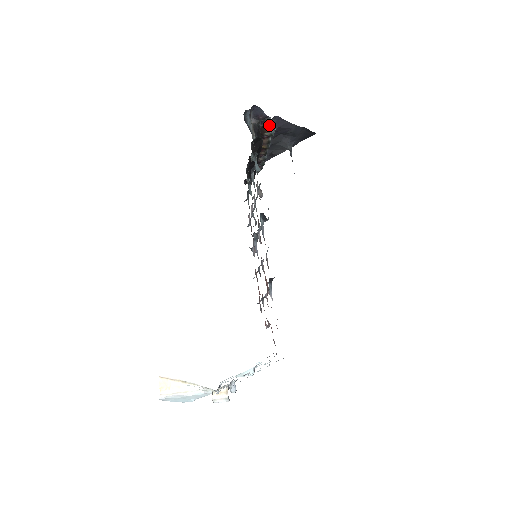
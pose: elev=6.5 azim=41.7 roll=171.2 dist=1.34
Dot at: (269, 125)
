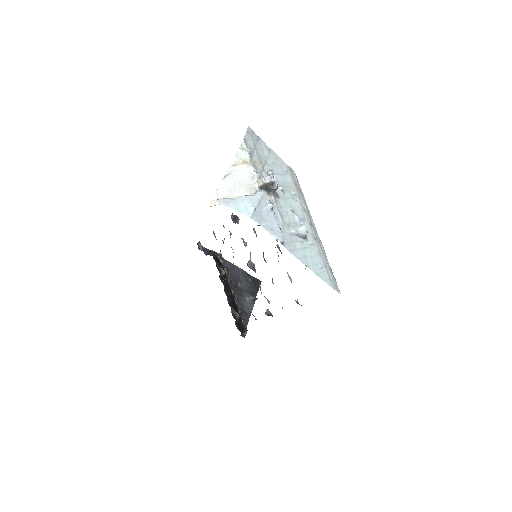
Dot at: (220, 259)
